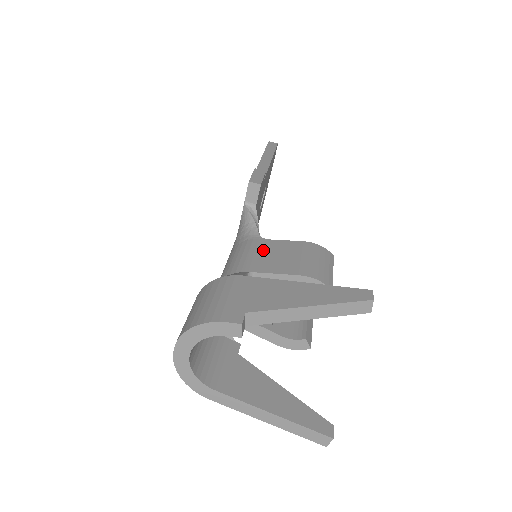
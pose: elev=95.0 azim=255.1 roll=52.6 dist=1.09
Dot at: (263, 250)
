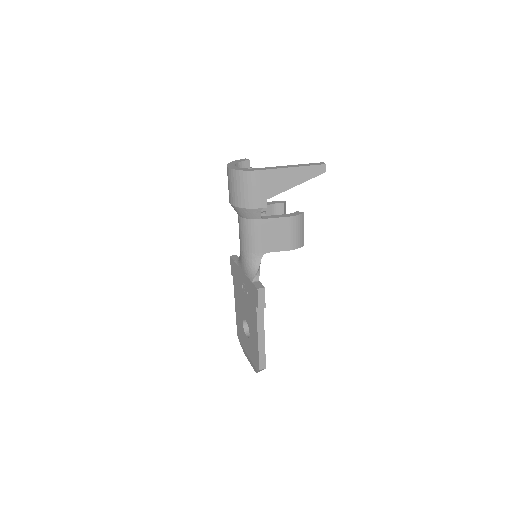
Dot at: occluded
